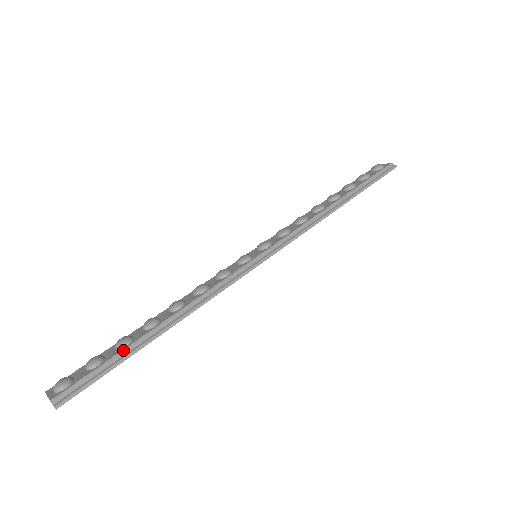
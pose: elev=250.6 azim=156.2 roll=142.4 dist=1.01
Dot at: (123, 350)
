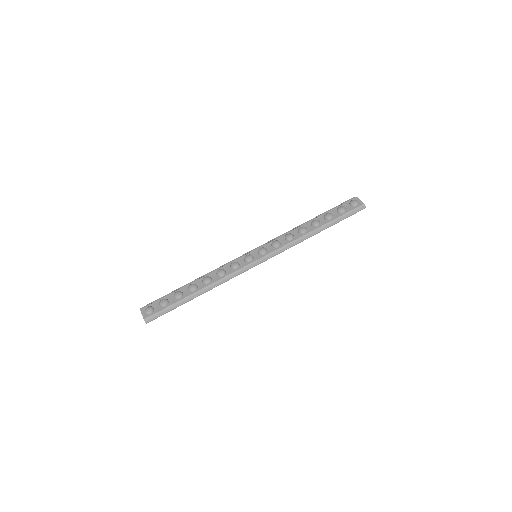
Dot at: (178, 302)
